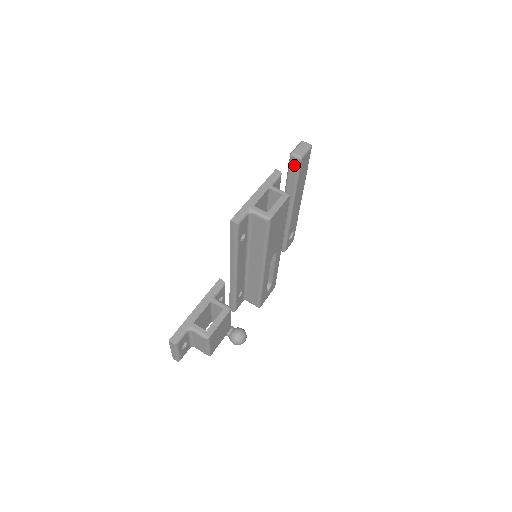
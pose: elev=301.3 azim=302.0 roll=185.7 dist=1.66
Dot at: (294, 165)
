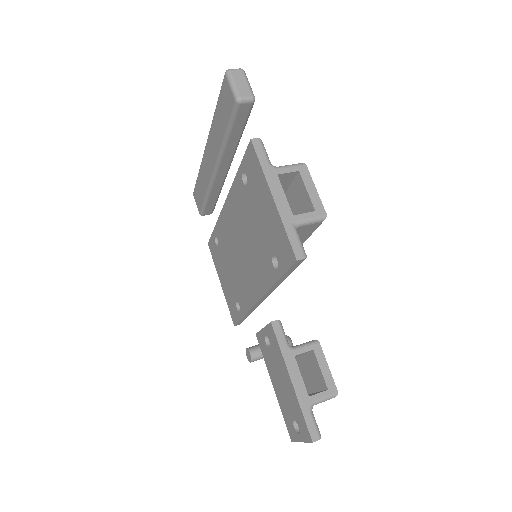
Dot at: (243, 113)
